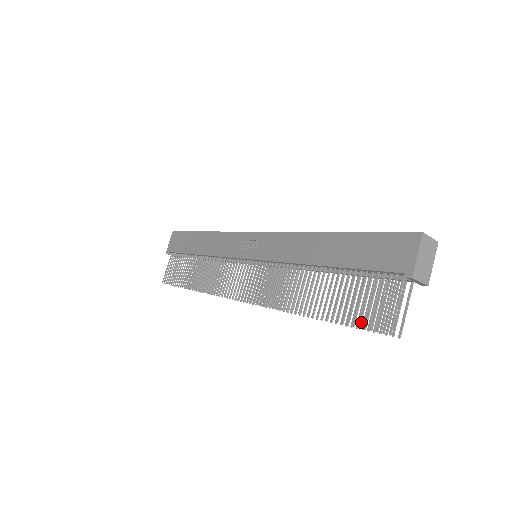
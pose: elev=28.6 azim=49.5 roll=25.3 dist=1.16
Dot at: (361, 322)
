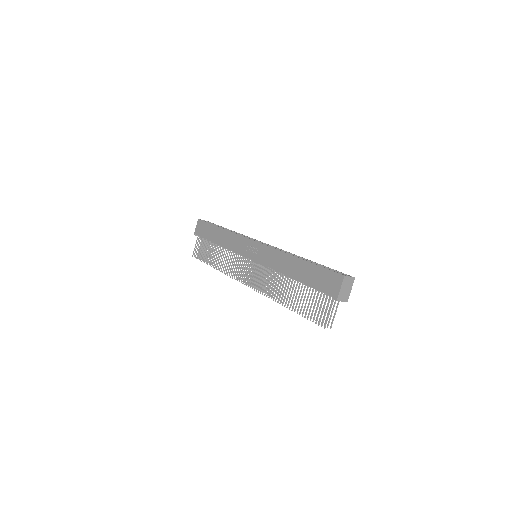
Dot at: (311, 318)
